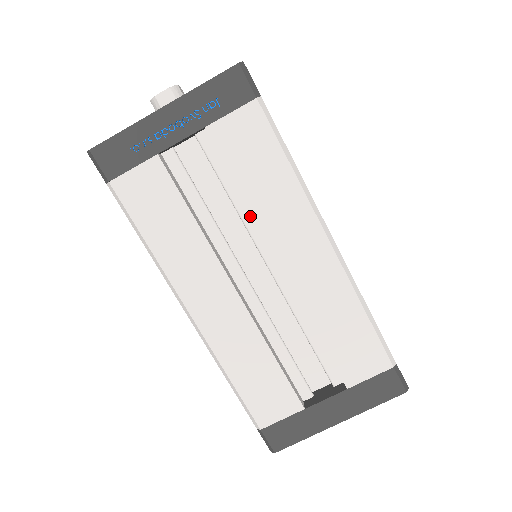
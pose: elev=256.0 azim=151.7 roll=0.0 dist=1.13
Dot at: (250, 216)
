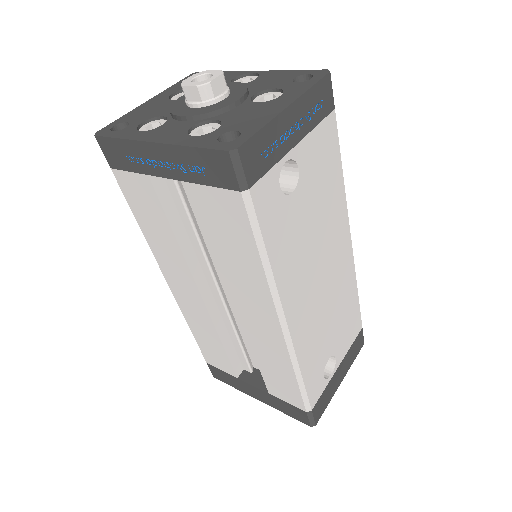
Dot at: occluded
